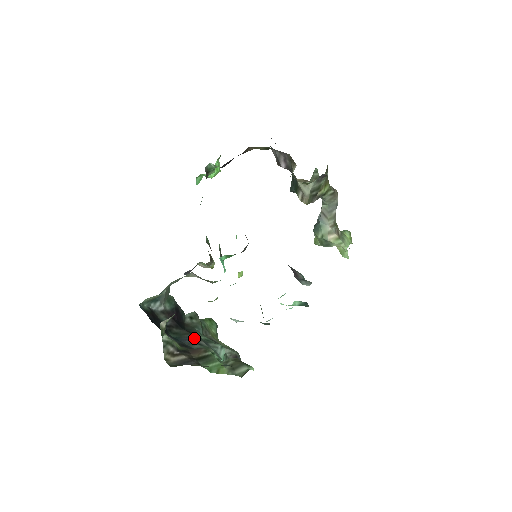
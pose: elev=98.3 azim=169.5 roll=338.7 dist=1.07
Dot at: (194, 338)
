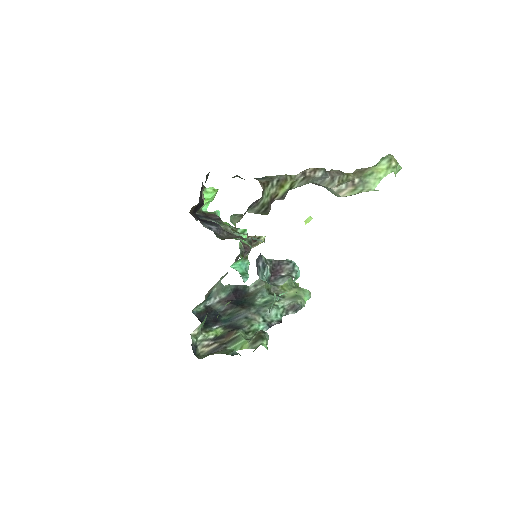
Dot at: (244, 313)
